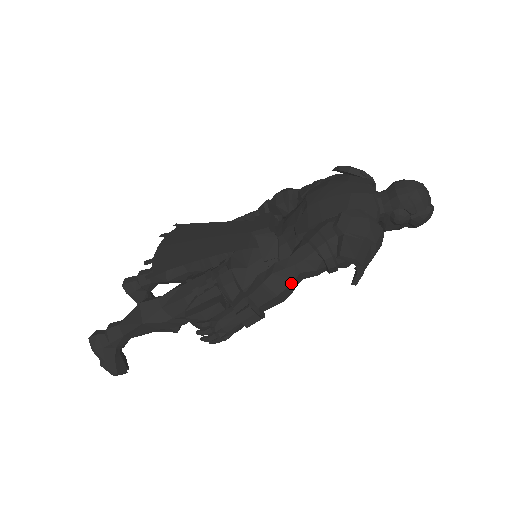
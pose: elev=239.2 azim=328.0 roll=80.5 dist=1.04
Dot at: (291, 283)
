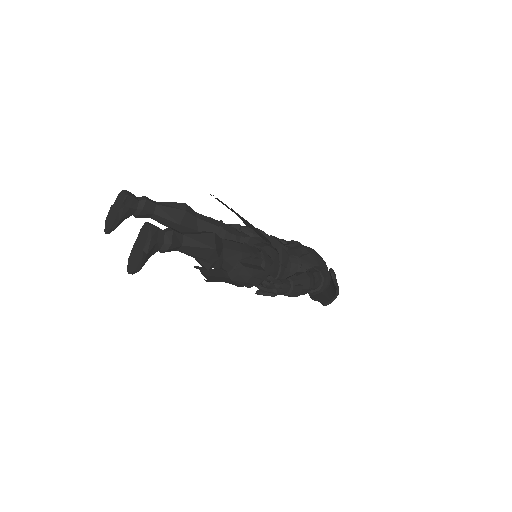
Dot at: occluded
